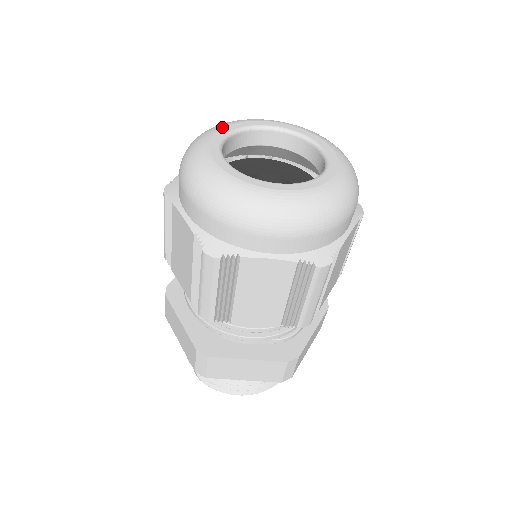
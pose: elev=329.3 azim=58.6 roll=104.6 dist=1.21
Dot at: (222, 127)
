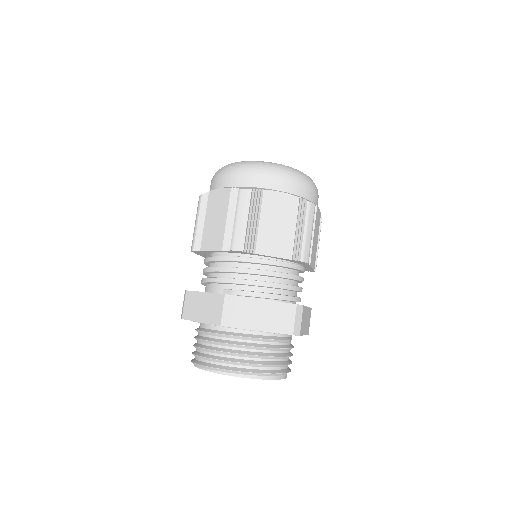
Dot at: occluded
